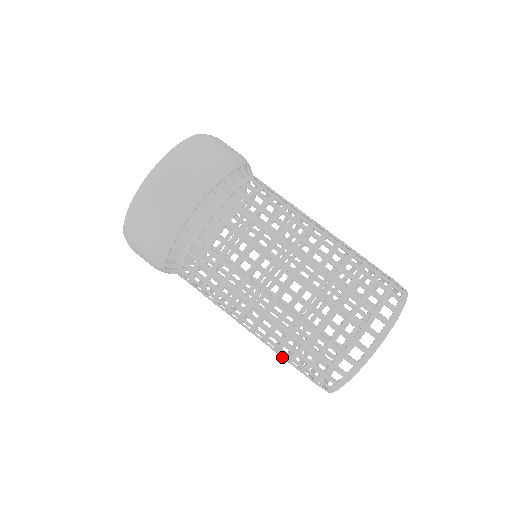
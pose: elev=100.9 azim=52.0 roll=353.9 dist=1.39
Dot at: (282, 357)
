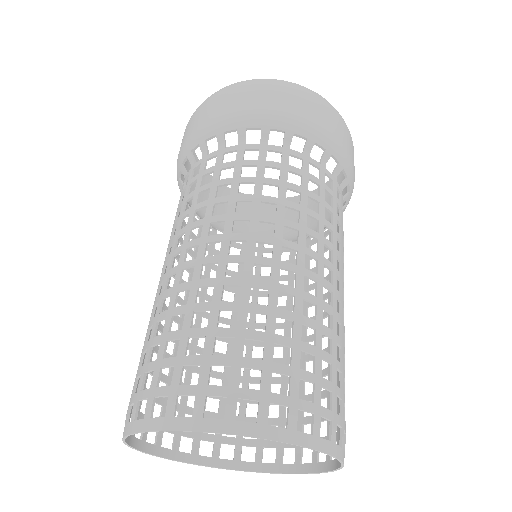
Dot at: (164, 327)
